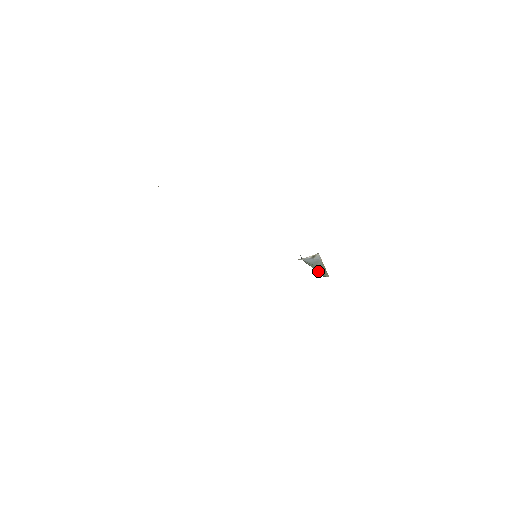
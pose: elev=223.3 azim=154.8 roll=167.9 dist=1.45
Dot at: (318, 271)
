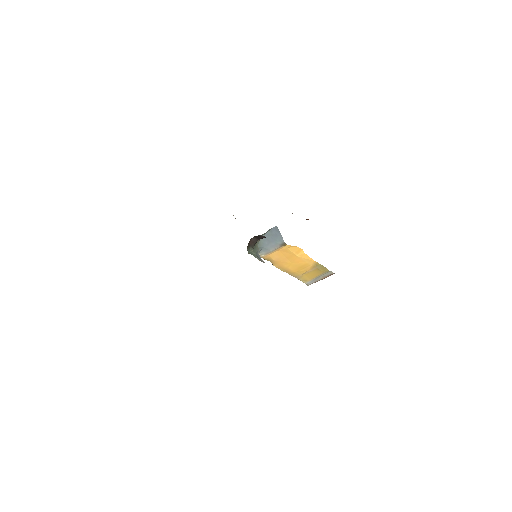
Dot at: (251, 252)
